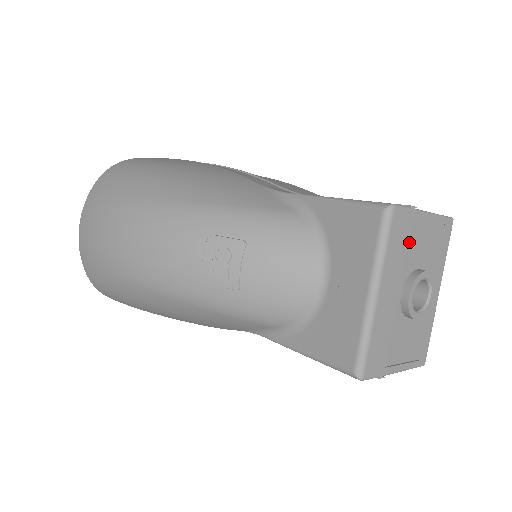
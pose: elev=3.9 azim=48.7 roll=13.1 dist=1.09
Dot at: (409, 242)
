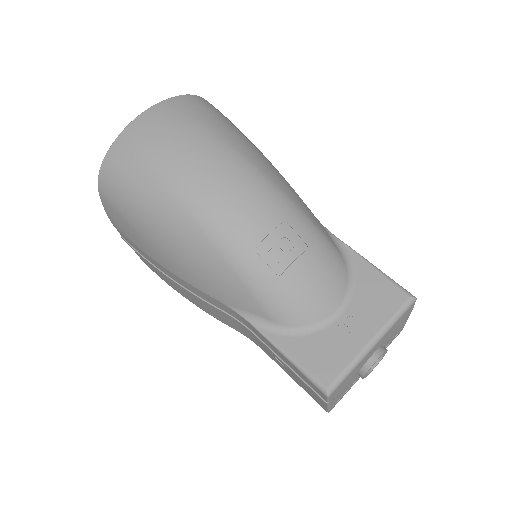
Dot at: (397, 326)
